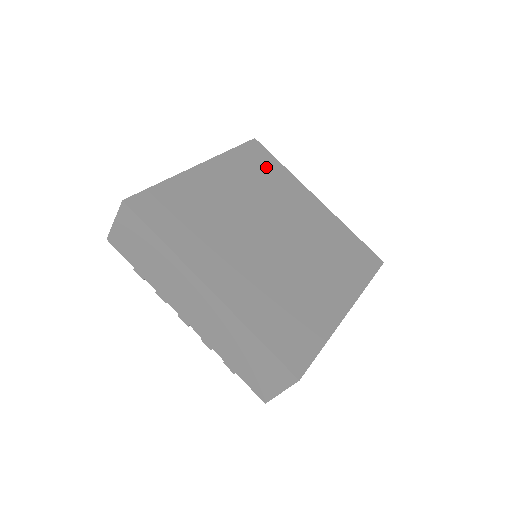
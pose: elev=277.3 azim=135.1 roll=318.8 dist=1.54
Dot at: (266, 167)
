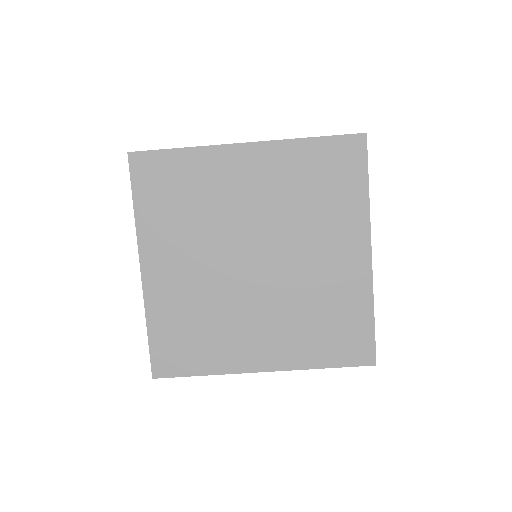
Dot at: (337, 180)
